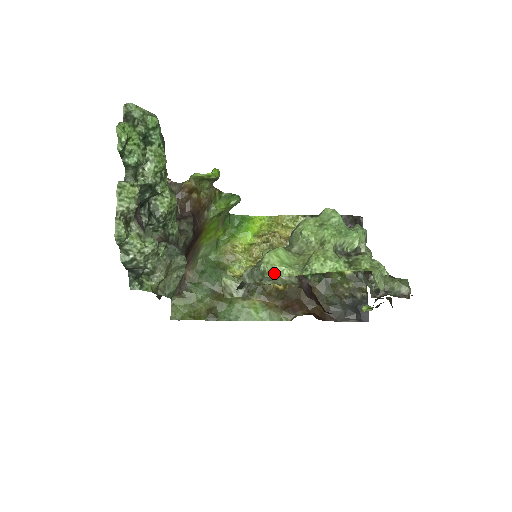
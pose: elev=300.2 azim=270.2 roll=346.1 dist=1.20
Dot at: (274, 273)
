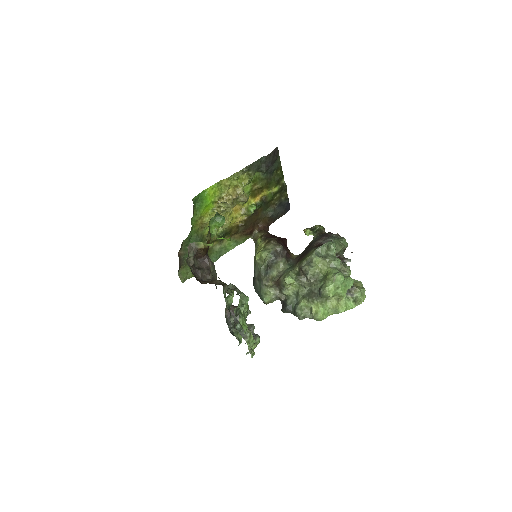
Dot at: occluded
